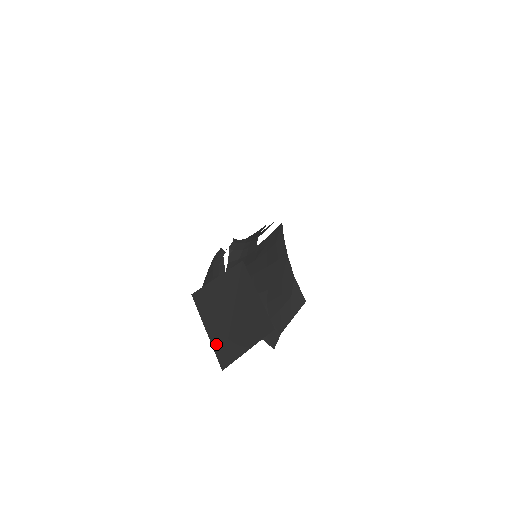
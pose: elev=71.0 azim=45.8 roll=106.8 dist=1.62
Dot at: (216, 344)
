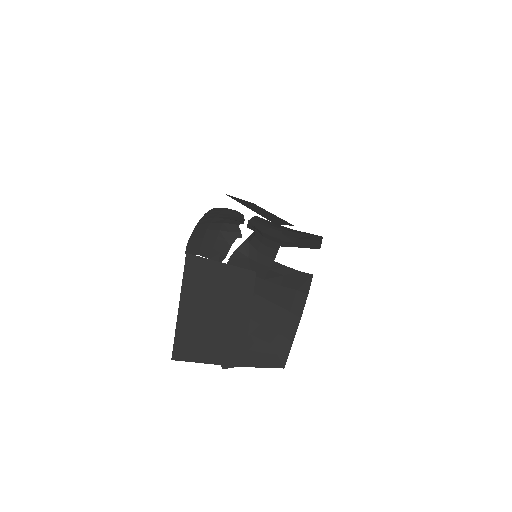
Dot at: (181, 329)
